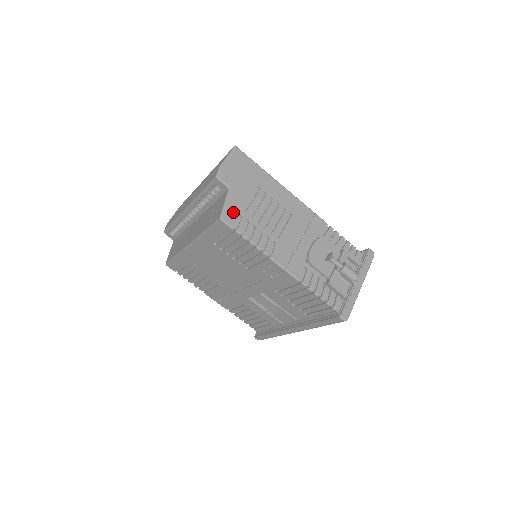
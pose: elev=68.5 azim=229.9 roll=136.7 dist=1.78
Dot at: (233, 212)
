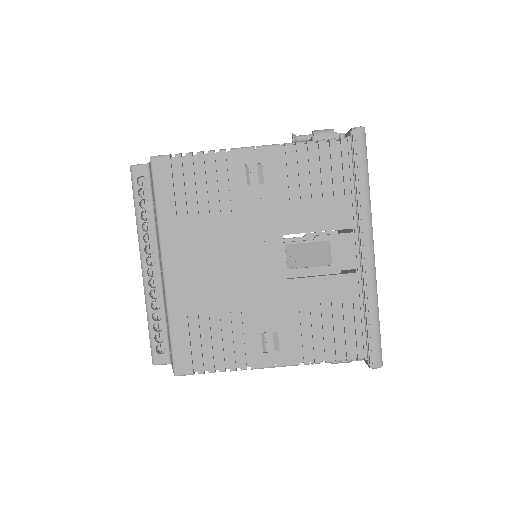
Dot at: occluded
